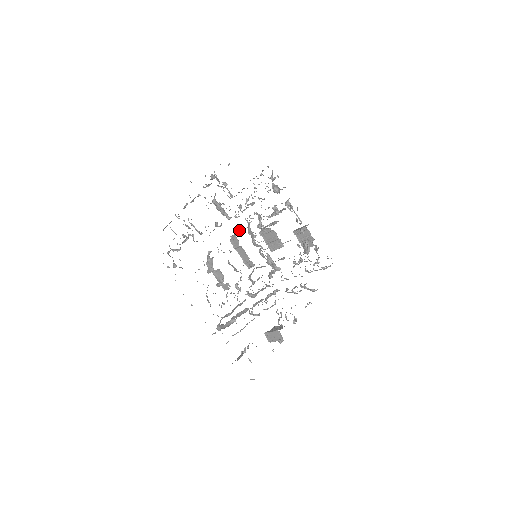
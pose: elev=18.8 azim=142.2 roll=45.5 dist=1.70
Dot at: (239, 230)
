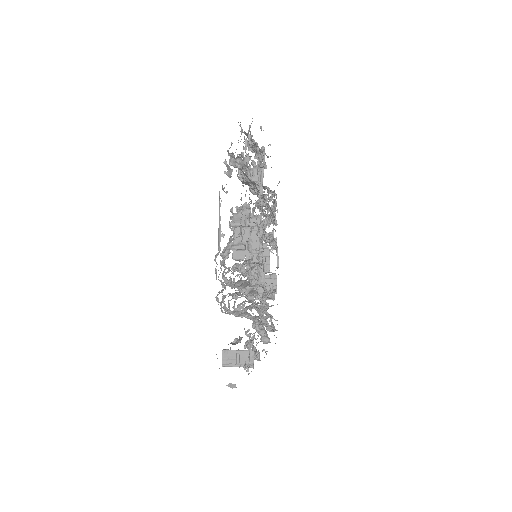
Dot at: (262, 215)
